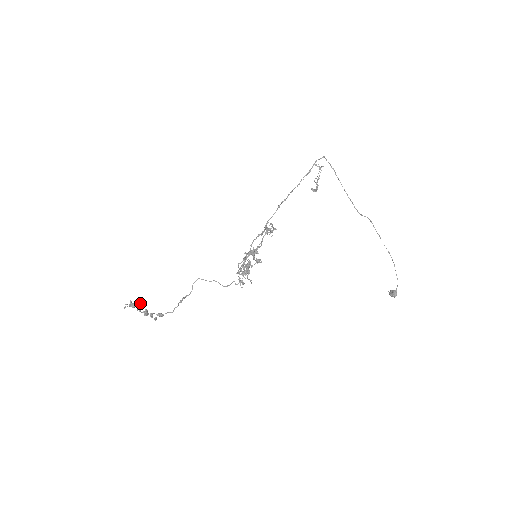
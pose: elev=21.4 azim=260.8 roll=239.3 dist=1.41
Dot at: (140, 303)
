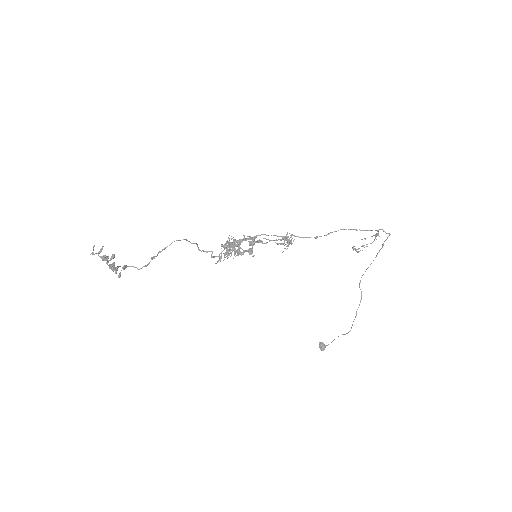
Dot at: (114, 256)
